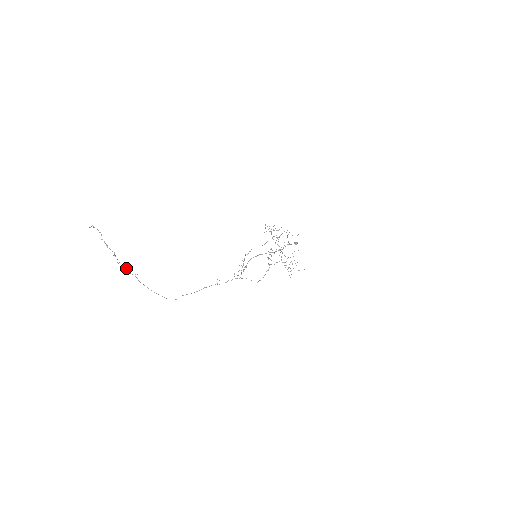
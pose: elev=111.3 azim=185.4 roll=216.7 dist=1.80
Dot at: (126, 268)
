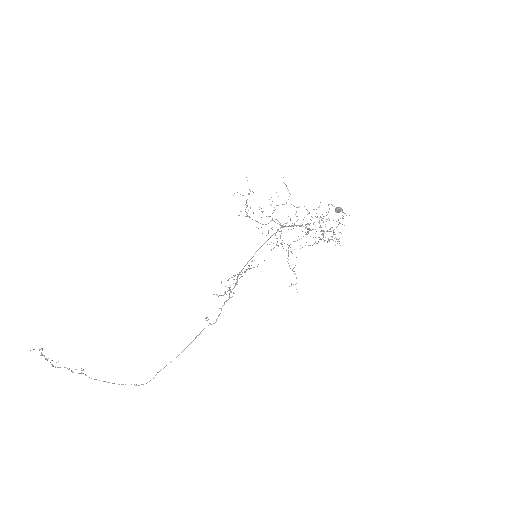
Dot at: (64, 367)
